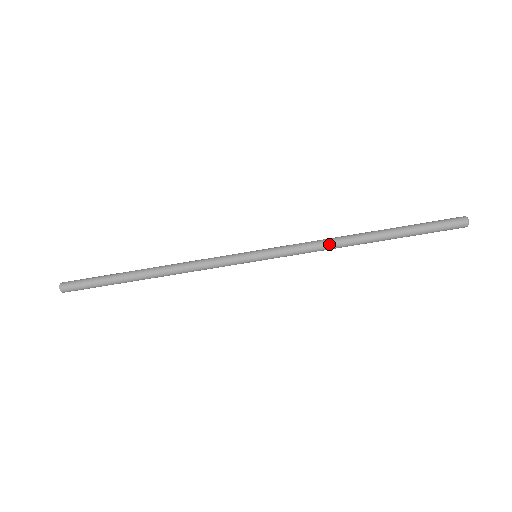
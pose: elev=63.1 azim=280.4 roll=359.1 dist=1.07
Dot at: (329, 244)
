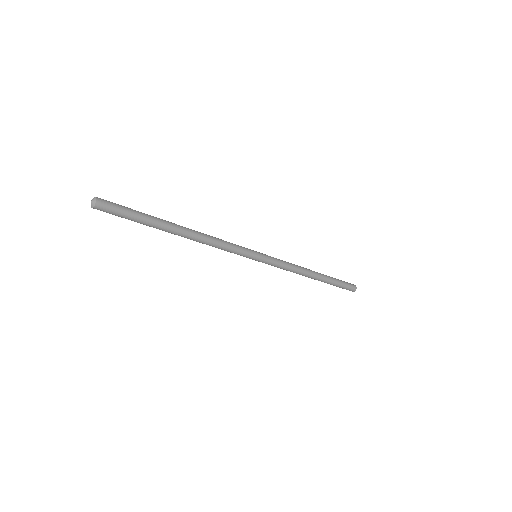
Dot at: (298, 271)
